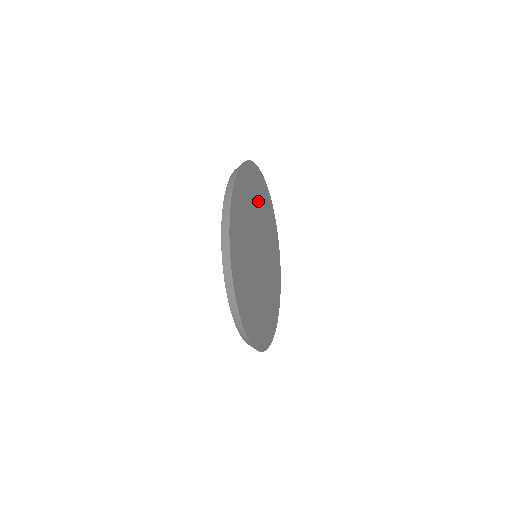
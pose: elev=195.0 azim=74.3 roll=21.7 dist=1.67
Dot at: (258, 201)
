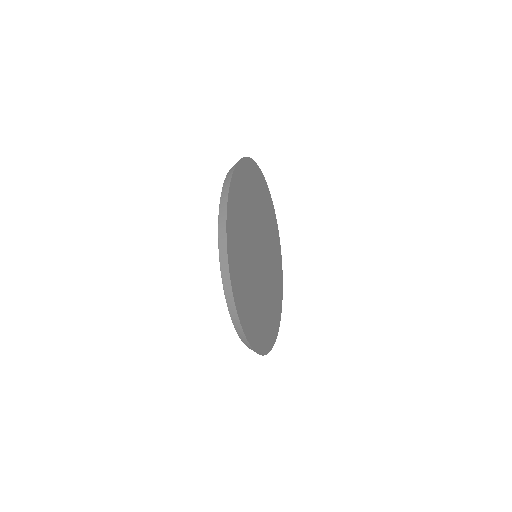
Dot at: (268, 221)
